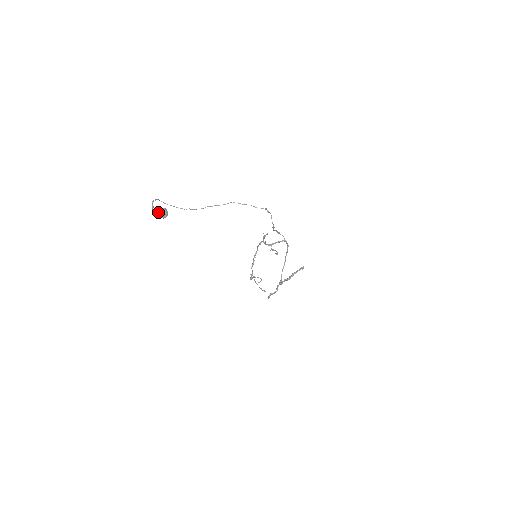
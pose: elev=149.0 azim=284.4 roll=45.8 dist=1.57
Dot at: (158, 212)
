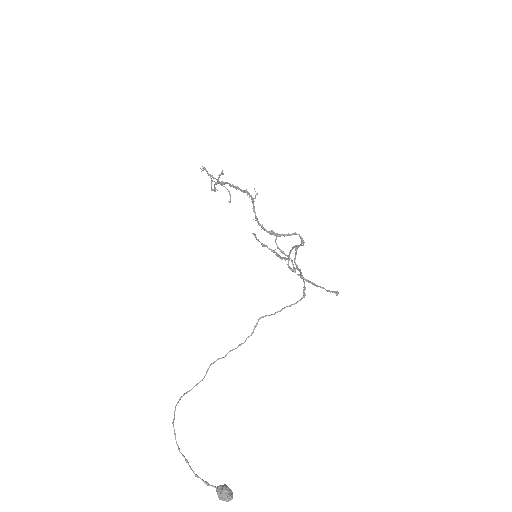
Dot at: occluded
